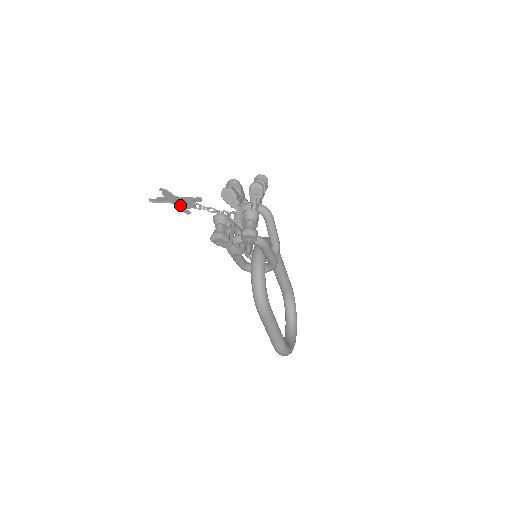
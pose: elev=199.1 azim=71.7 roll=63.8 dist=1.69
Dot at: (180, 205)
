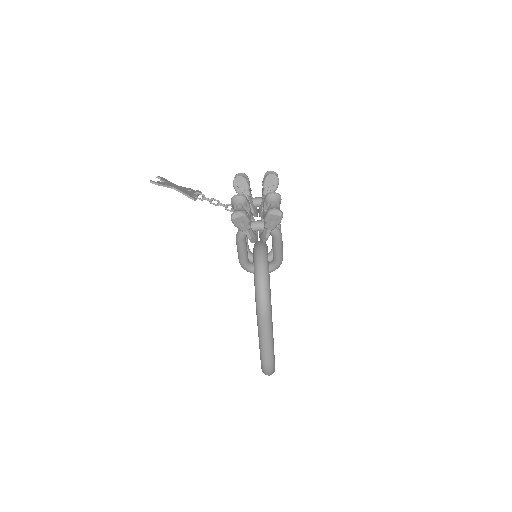
Dot at: (184, 191)
